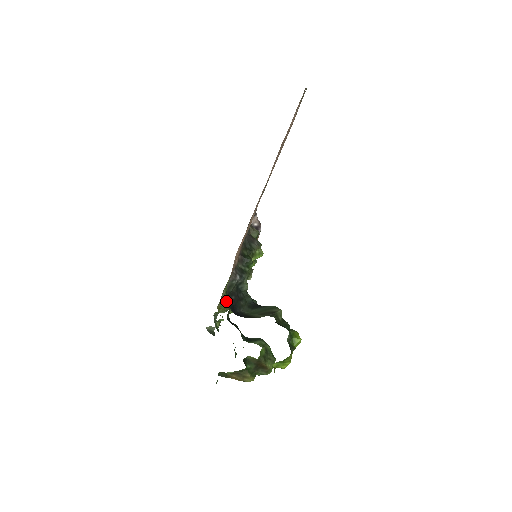
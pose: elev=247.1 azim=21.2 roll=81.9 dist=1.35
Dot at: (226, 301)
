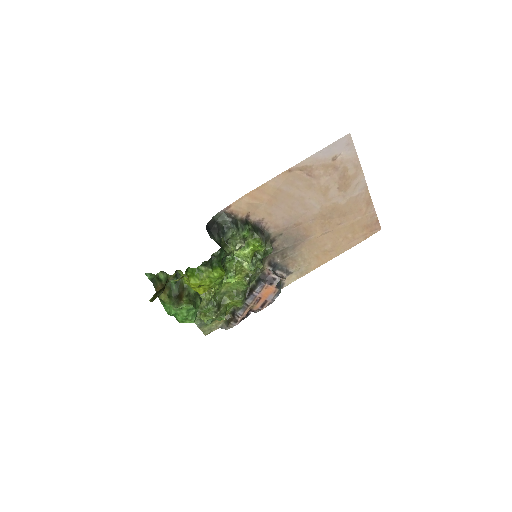
Dot at: (212, 301)
